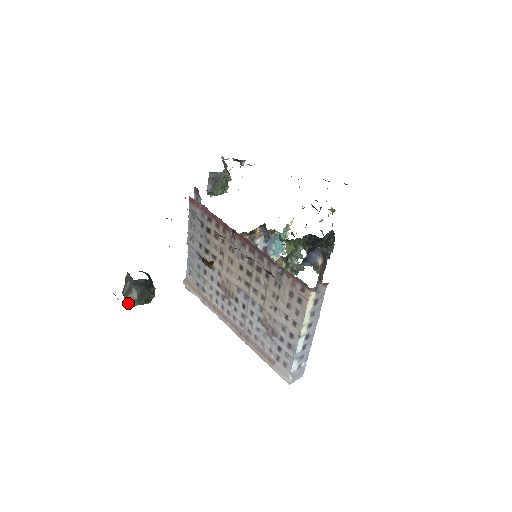
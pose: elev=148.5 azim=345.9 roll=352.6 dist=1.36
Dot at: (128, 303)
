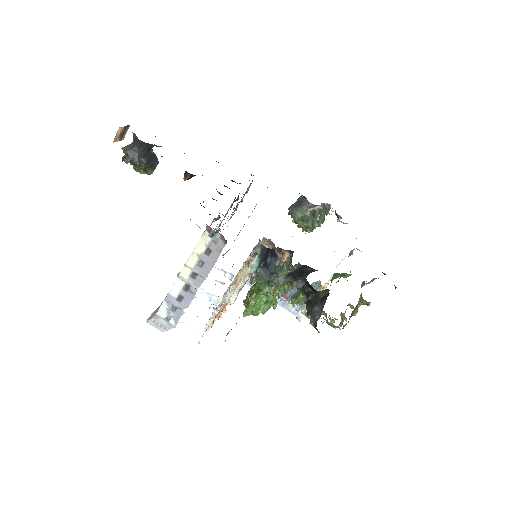
Dot at: occluded
